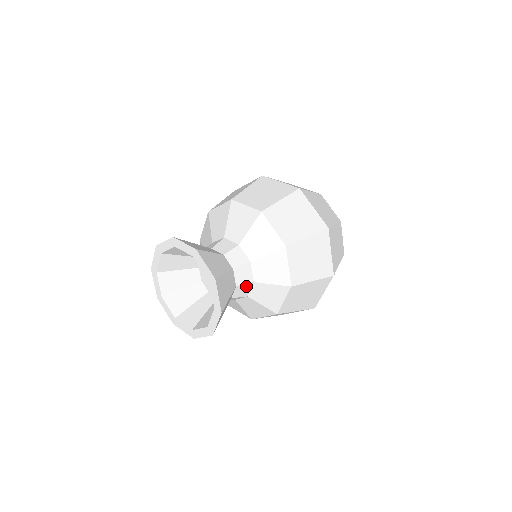
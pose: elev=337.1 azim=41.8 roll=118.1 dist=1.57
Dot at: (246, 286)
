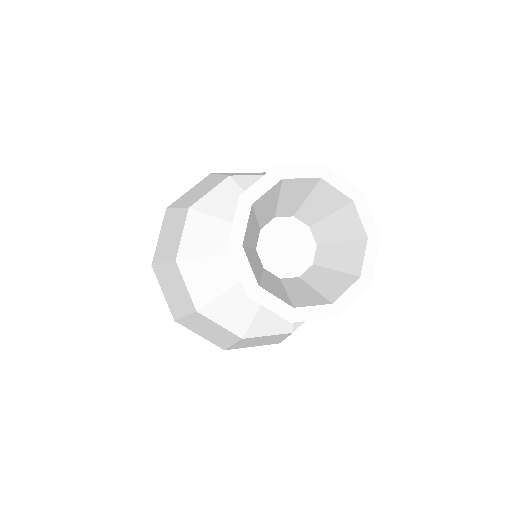
Dot at: occluded
